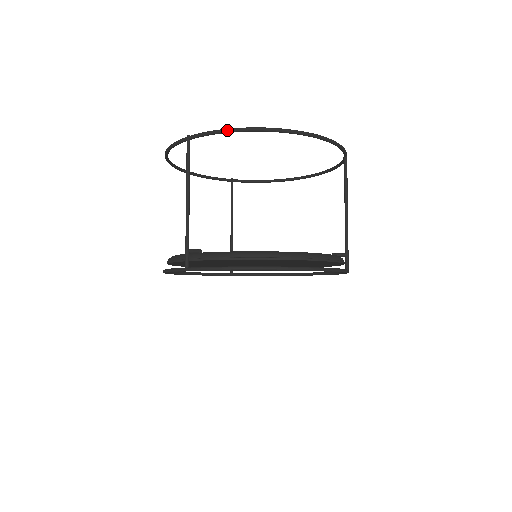
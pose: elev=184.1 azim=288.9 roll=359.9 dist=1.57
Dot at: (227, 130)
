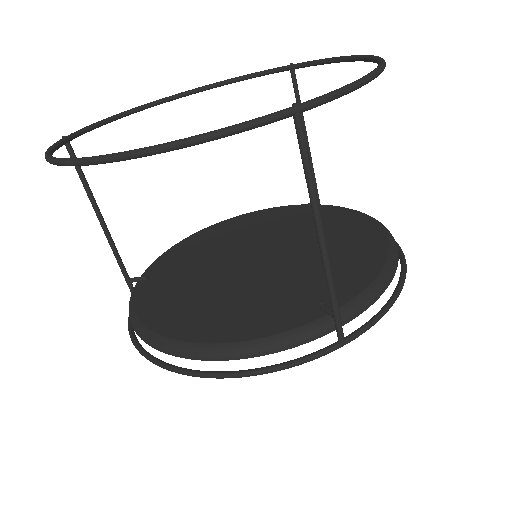
Dot at: occluded
